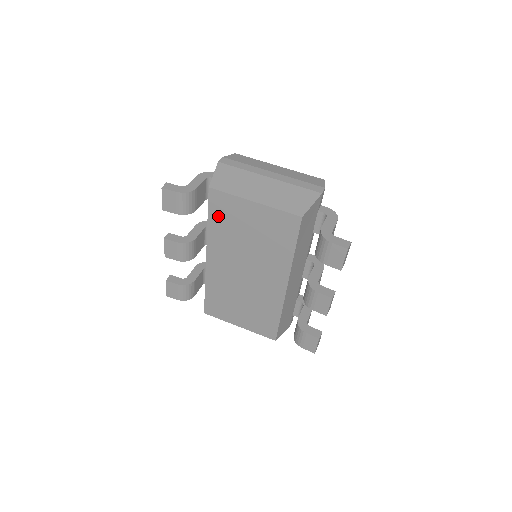
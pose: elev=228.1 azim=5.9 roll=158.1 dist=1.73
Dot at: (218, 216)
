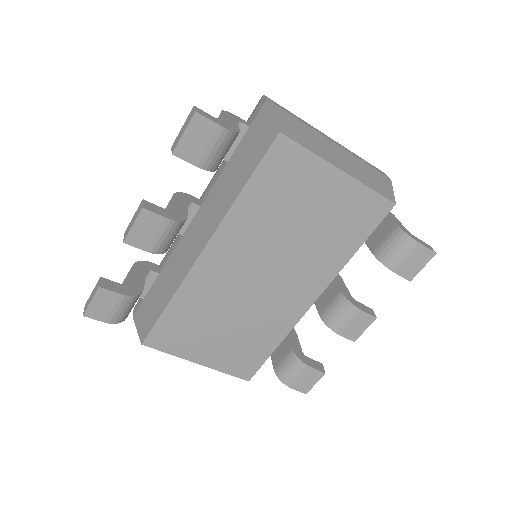
Dot at: (267, 183)
